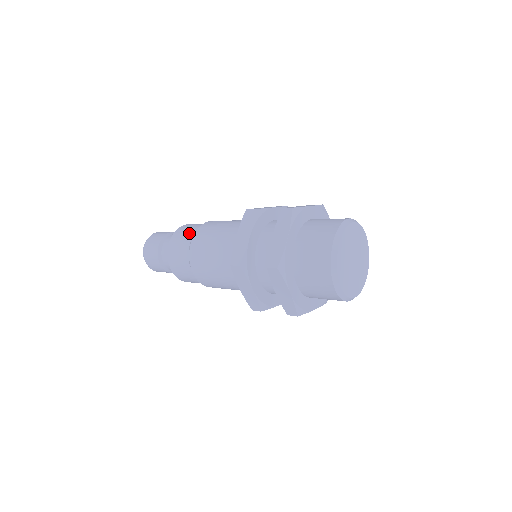
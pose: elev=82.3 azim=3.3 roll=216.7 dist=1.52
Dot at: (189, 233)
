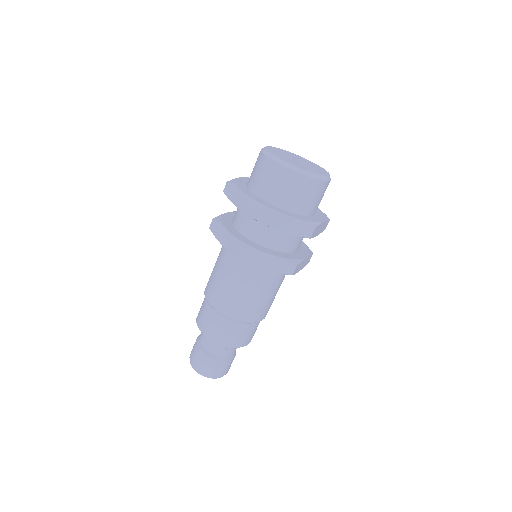
Dot at: (203, 305)
